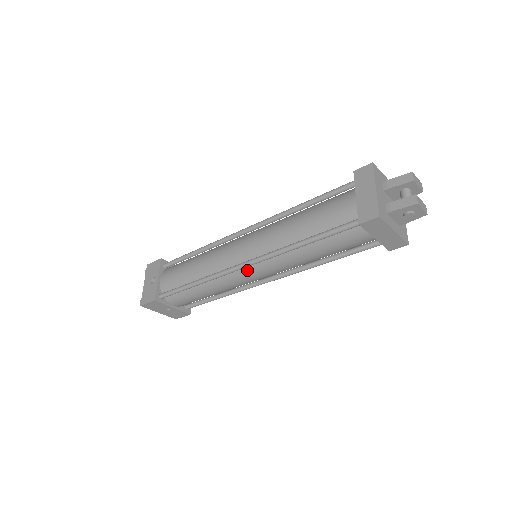
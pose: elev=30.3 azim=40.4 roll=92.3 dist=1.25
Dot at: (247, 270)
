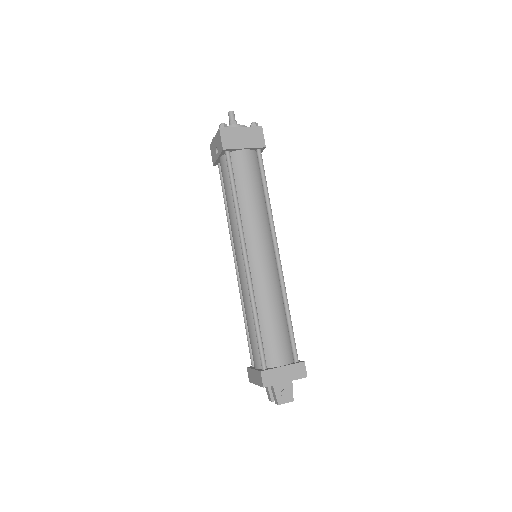
Dot at: occluded
